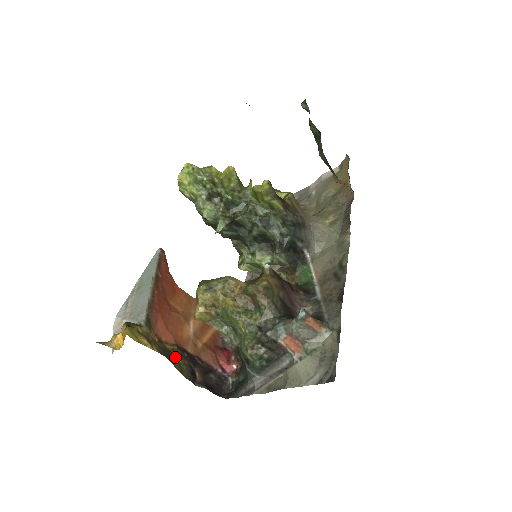
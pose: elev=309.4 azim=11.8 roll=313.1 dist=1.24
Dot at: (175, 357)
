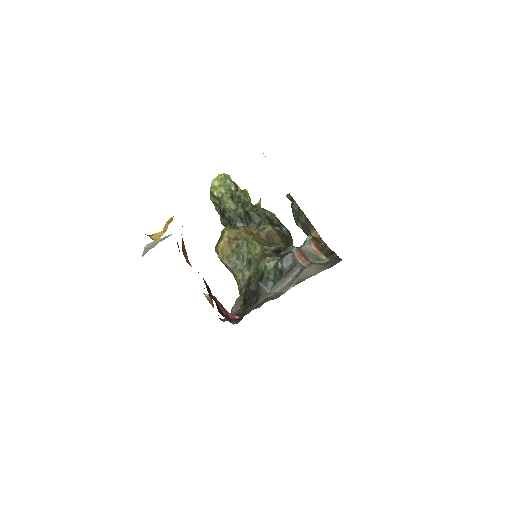
Dot at: occluded
